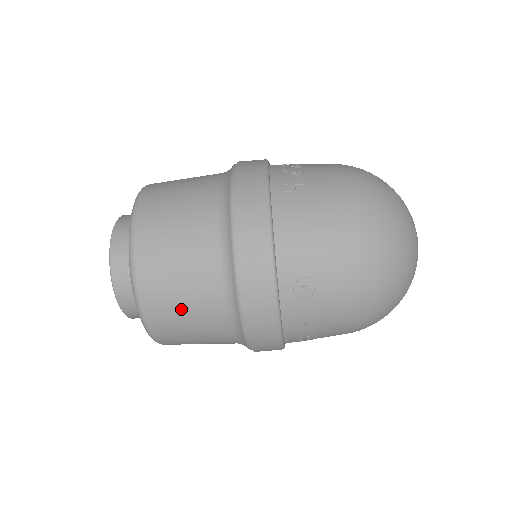
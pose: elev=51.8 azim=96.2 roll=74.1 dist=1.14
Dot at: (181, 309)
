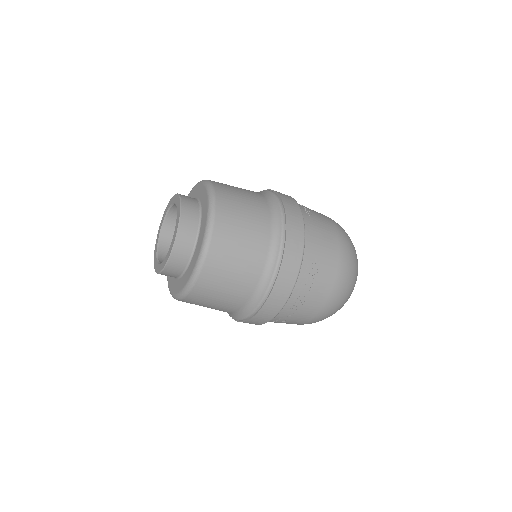
Dot at: (234, 261)
